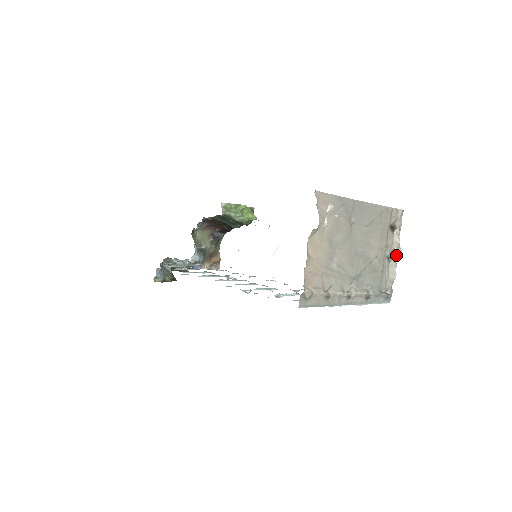
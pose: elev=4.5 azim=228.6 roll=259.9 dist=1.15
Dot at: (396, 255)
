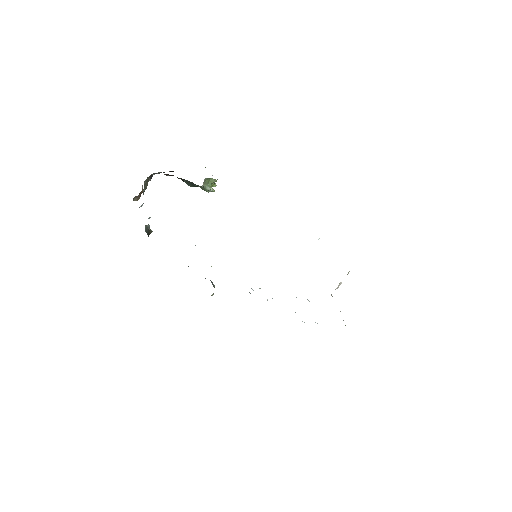
Dot at: occluded
